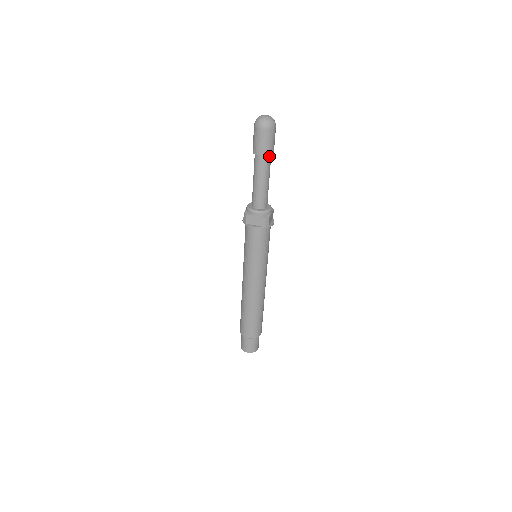
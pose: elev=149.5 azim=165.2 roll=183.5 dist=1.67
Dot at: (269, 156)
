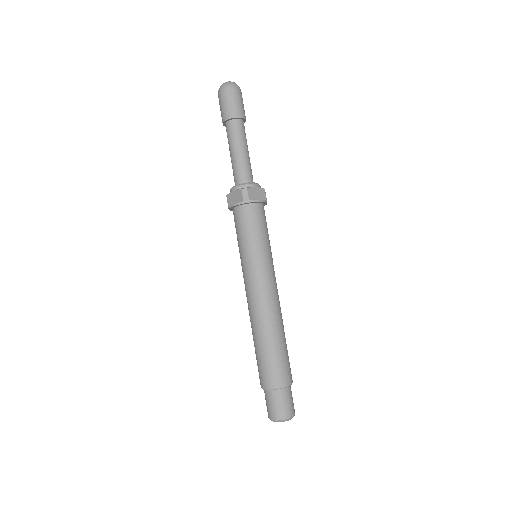
Dot at: (237, 120)
